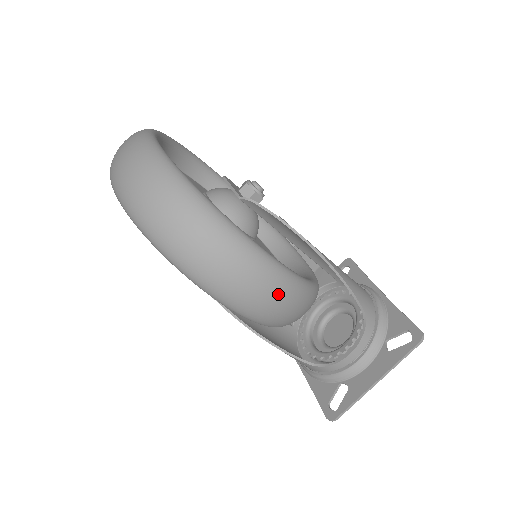
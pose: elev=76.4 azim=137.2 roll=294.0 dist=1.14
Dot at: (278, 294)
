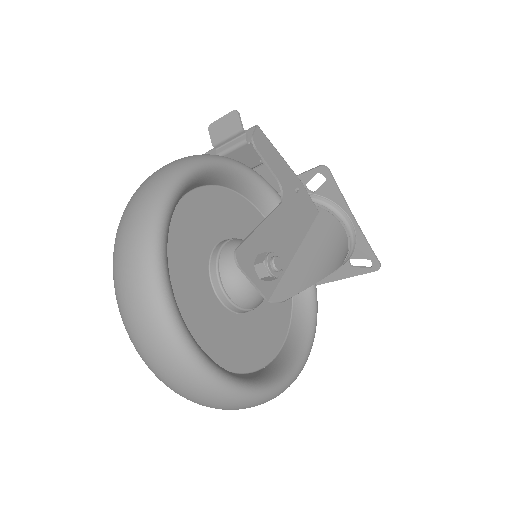
Dot at: occluded
